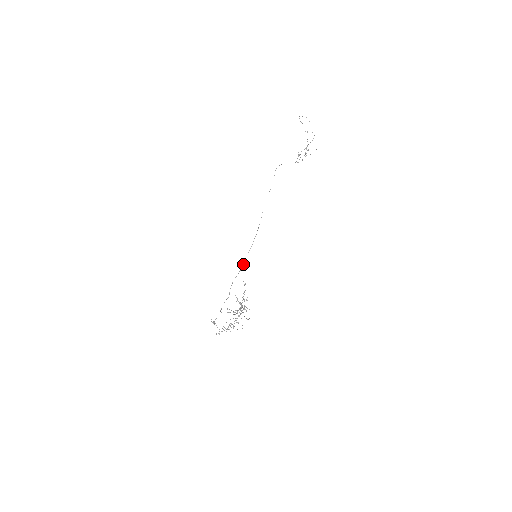
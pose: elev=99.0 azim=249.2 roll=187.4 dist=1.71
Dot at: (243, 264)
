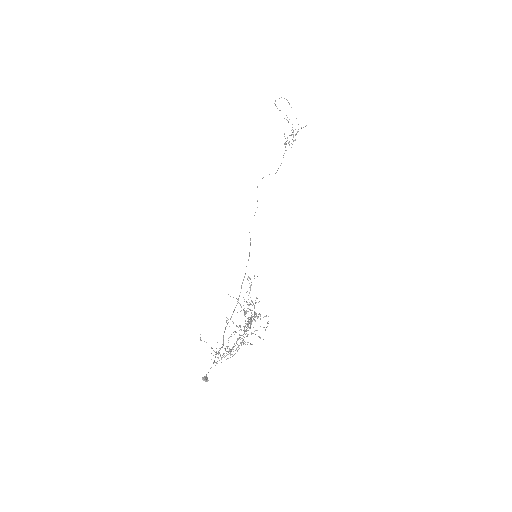
Dot at: occluded
